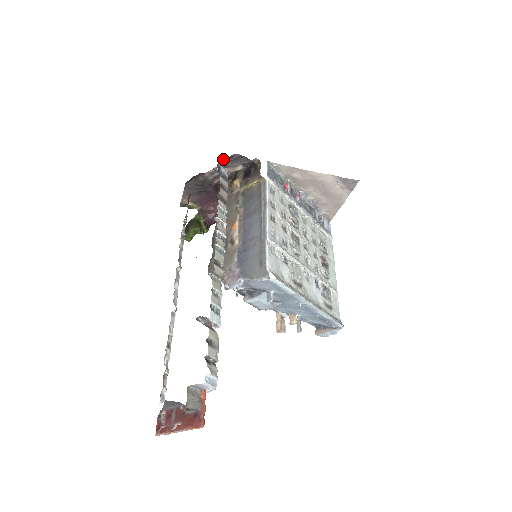
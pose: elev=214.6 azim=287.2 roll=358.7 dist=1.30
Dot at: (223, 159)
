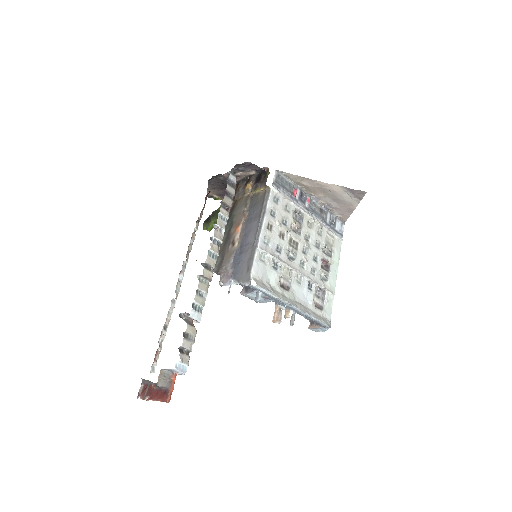
Dot at: occluded
